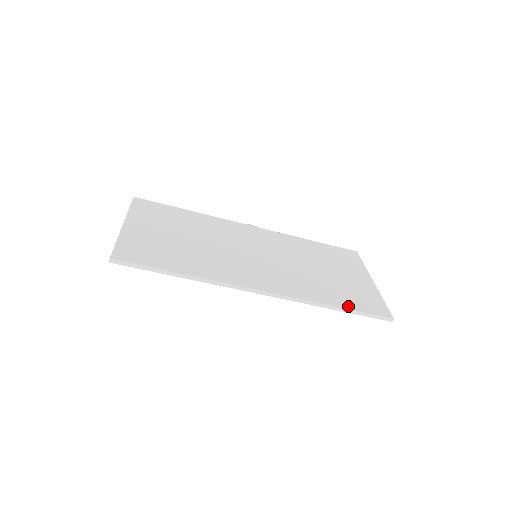
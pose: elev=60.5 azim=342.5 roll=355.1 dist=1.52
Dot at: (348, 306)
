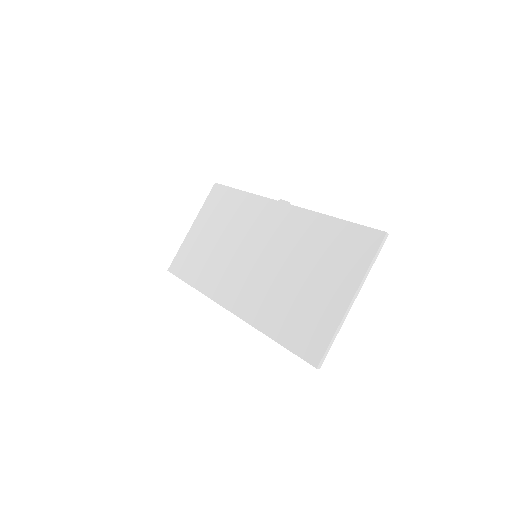
Dot at: (282, 339)
